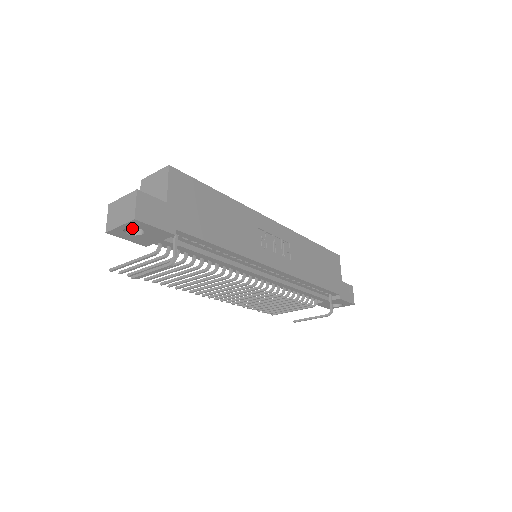
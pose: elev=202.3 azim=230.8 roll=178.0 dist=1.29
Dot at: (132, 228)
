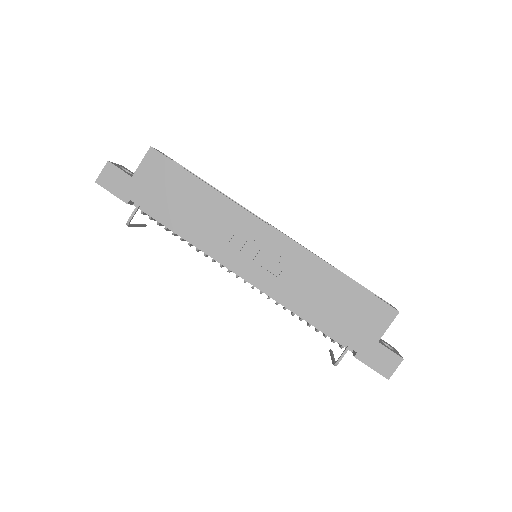
Dot at: occluded
